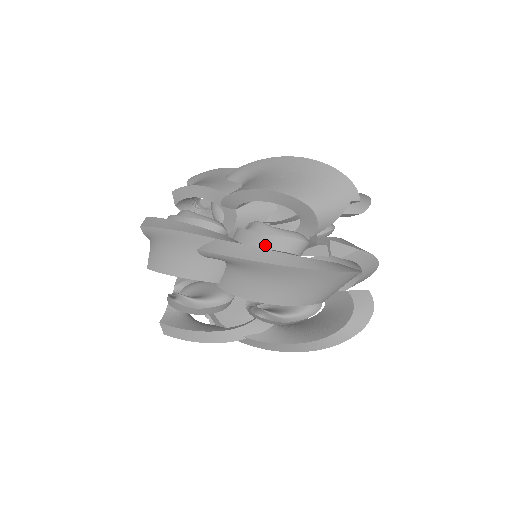
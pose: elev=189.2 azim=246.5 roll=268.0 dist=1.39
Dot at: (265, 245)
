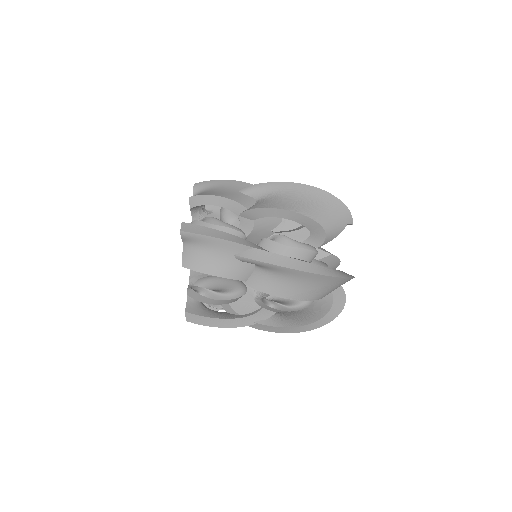
Dot at: (290, 254)
